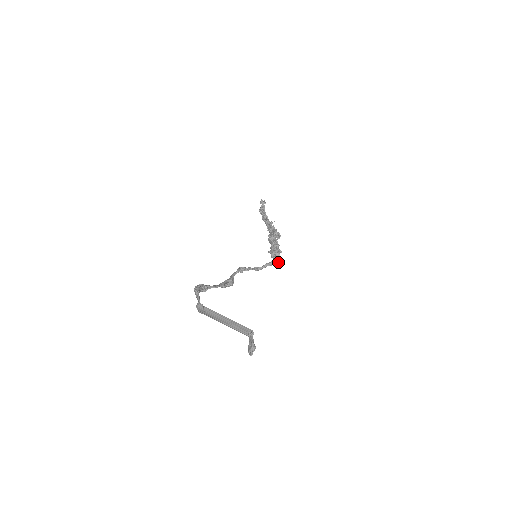
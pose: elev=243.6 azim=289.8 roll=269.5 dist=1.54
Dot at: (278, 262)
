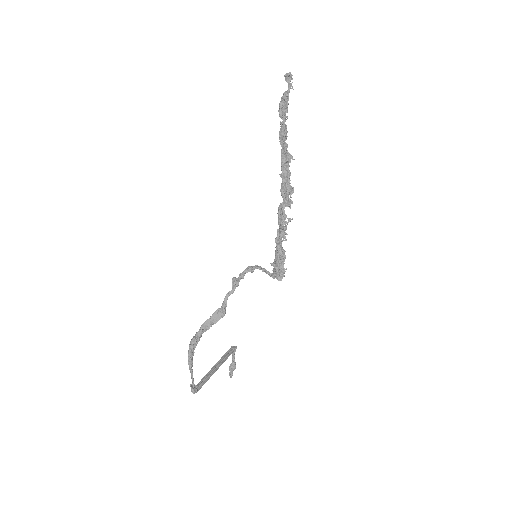
Dot at: (278, 277)
